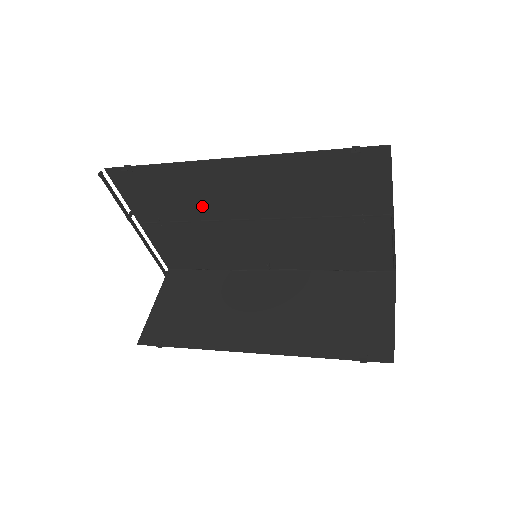
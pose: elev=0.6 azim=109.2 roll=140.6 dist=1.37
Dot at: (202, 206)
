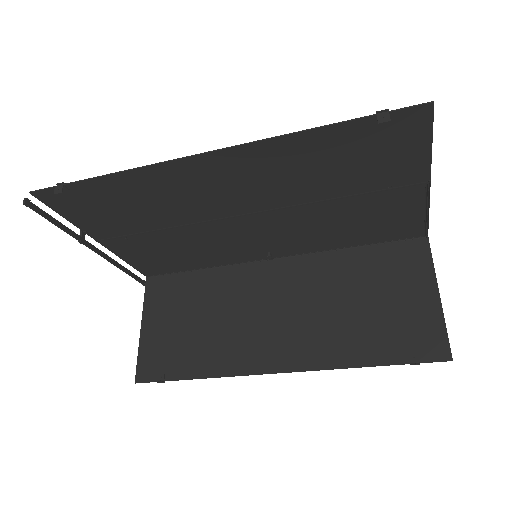
Dot at: (174, 211)
